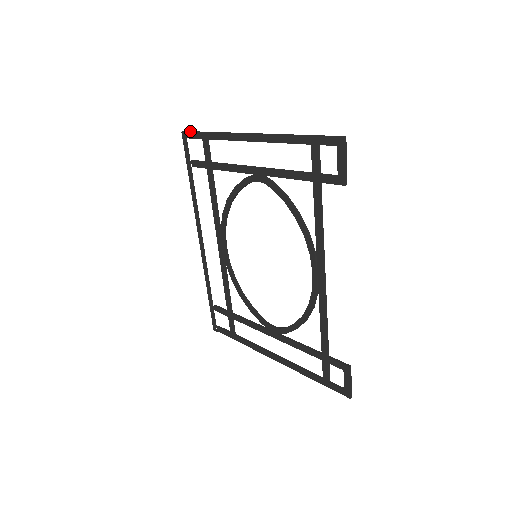
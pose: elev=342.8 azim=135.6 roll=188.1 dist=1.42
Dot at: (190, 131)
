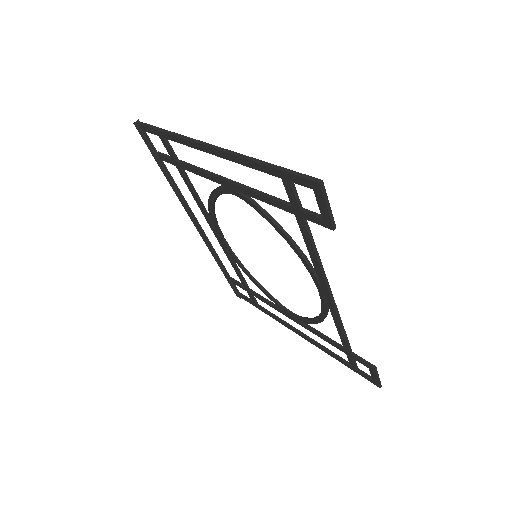
Dot at: (142, 124)
